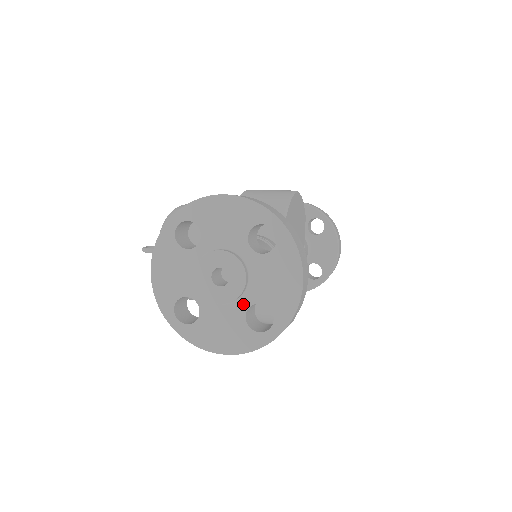
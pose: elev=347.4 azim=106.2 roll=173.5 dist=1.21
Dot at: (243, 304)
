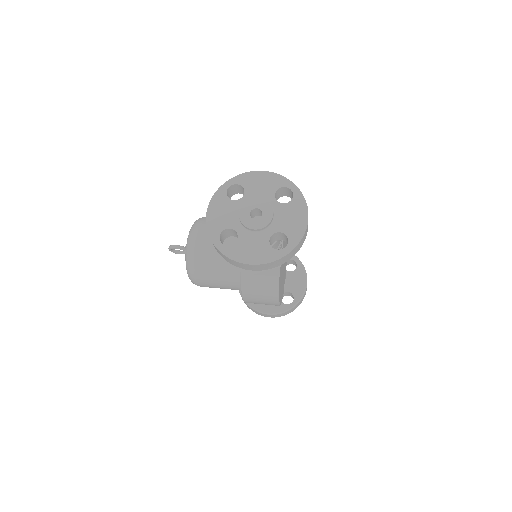
Dot at: (268, 232)
